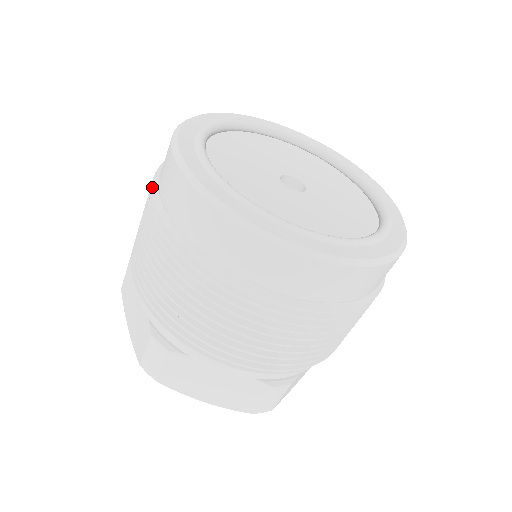
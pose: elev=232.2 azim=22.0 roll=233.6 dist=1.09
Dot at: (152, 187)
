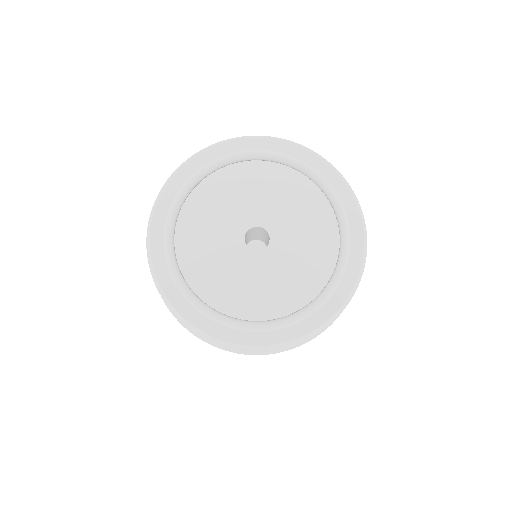
Dot at: occluded
